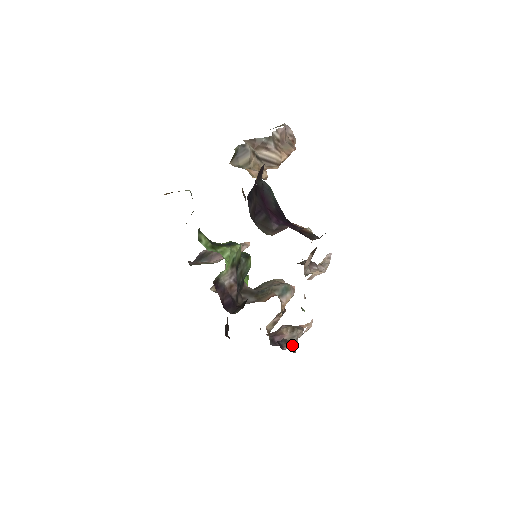
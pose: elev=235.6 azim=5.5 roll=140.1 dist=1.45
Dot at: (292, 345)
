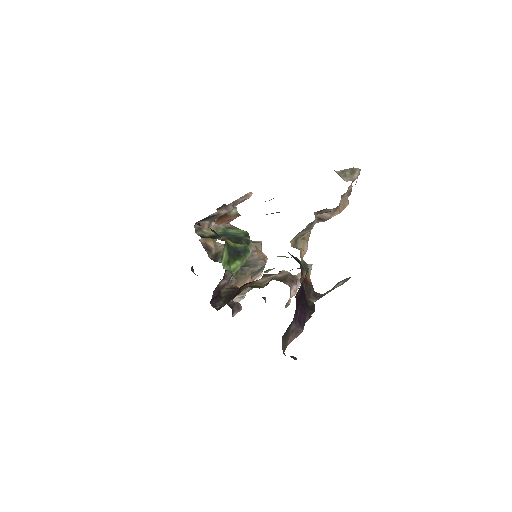
Dot at: (239, 300)
